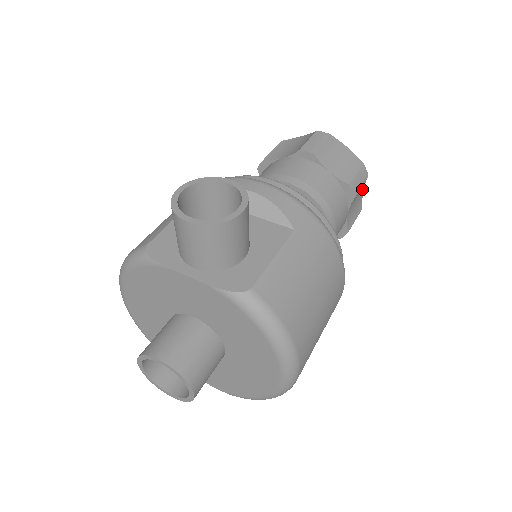
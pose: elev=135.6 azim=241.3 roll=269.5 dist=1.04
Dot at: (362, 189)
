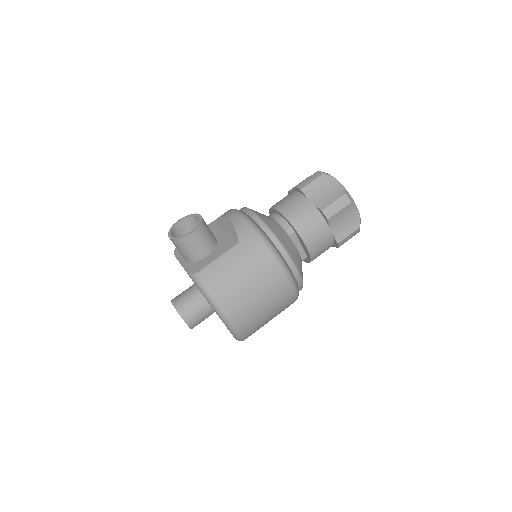
Dot at: (354, 211)
